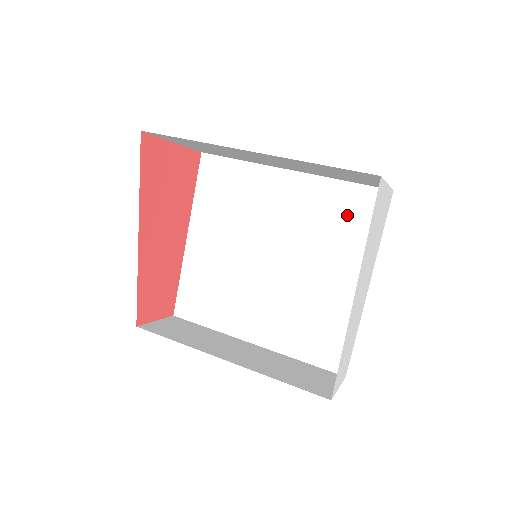
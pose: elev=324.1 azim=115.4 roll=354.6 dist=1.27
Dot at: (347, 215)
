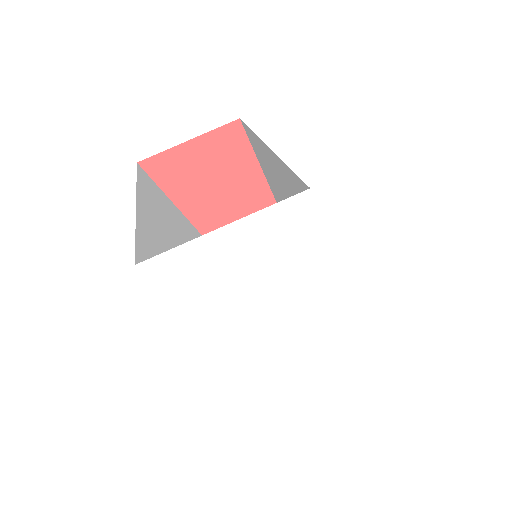
Dot at: occluded
